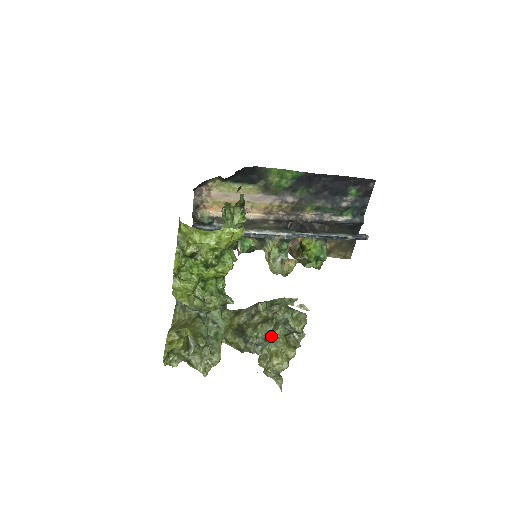
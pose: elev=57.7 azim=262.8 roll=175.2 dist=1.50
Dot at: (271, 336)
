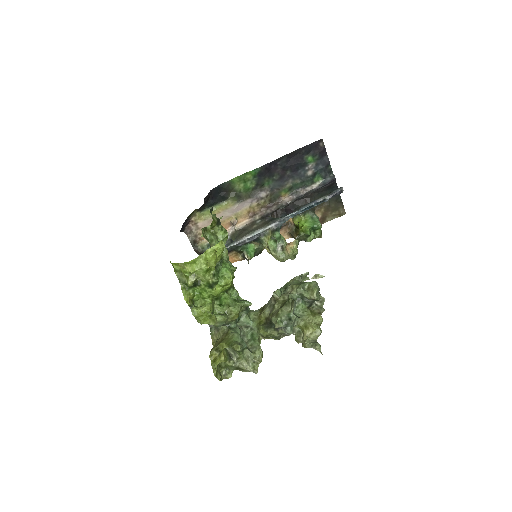
Dot at: (293, 314)
